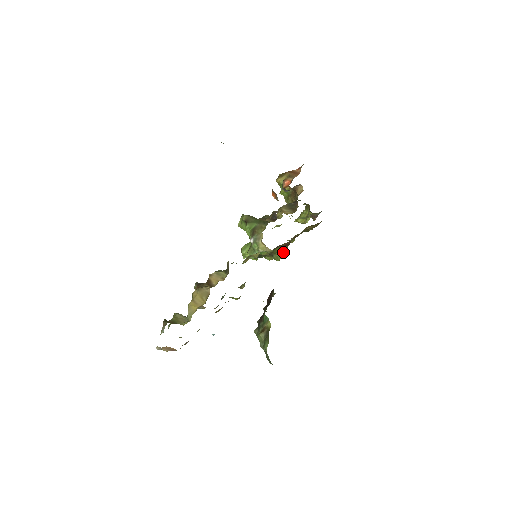
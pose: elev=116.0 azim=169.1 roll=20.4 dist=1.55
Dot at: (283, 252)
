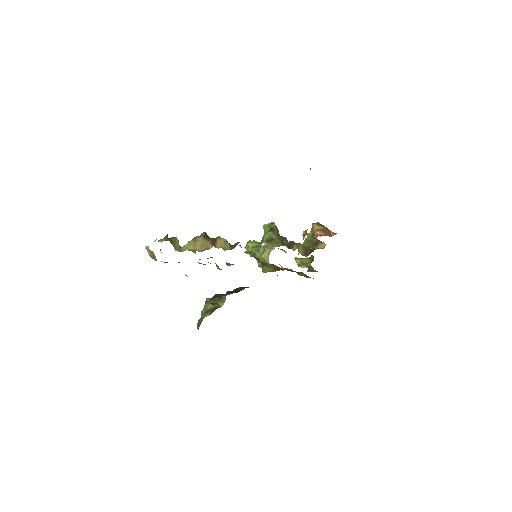
Dot at: (272, 270)
